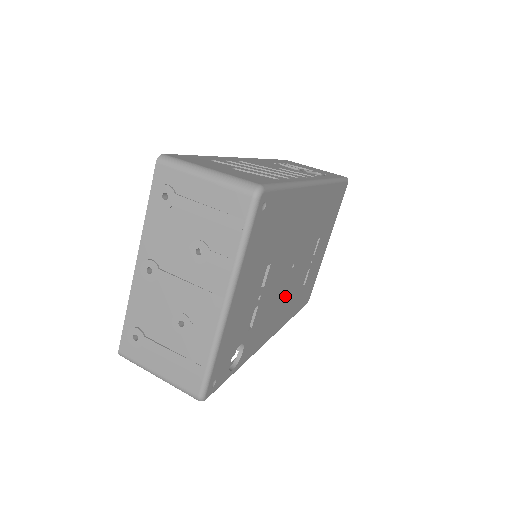
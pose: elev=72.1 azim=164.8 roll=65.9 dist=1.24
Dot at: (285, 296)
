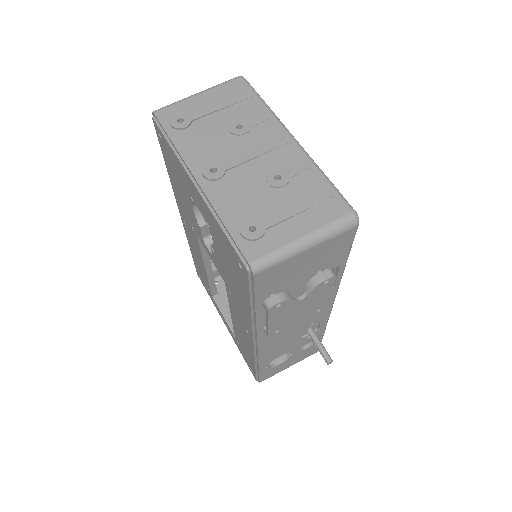
Dot at: occluded
